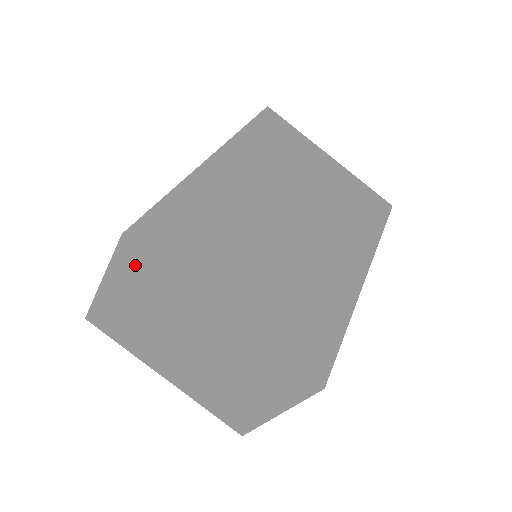
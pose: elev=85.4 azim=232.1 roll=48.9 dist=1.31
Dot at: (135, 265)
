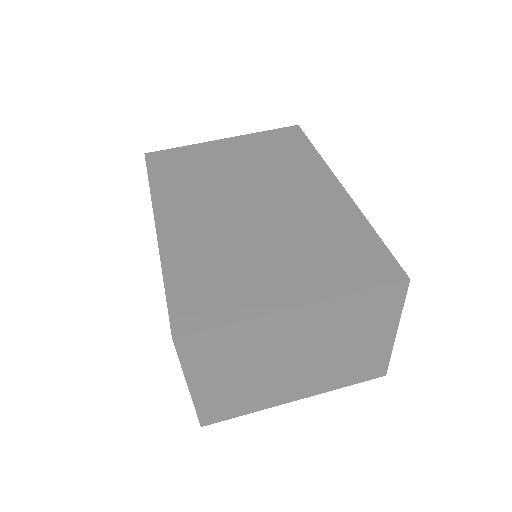
Dot at: (202, 349)
